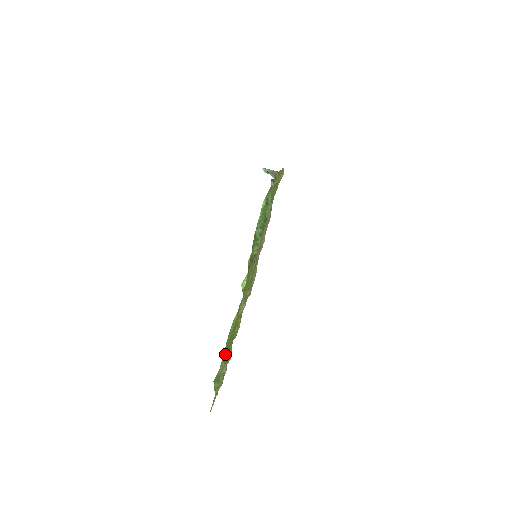
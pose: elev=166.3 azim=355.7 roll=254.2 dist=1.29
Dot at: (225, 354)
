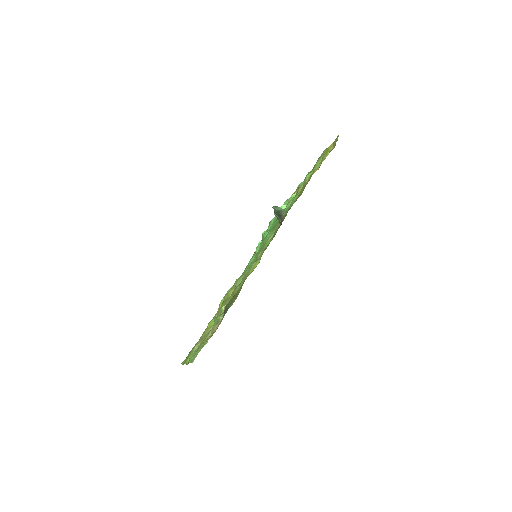
Dot at: occluded
